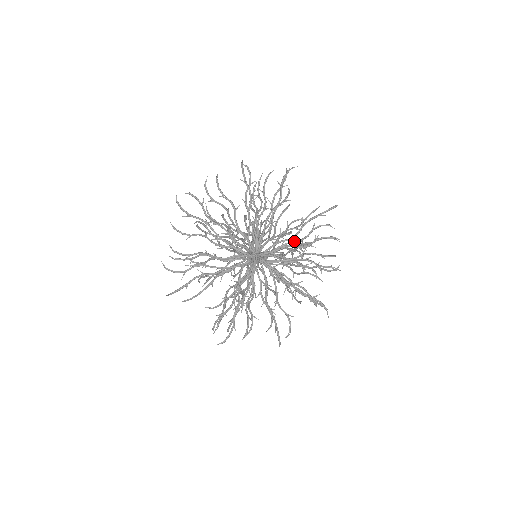
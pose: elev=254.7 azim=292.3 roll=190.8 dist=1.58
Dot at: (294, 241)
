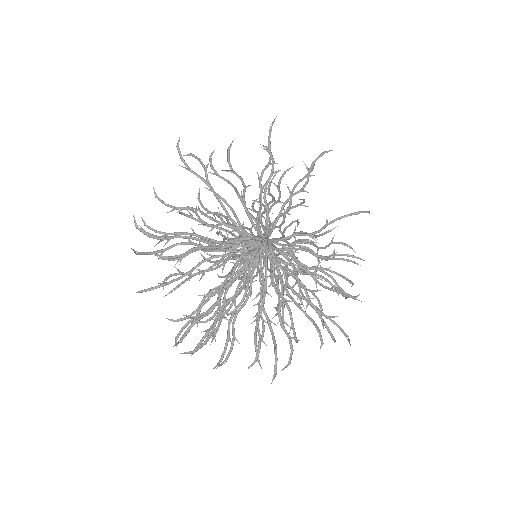
Dot at: (314, 239)
